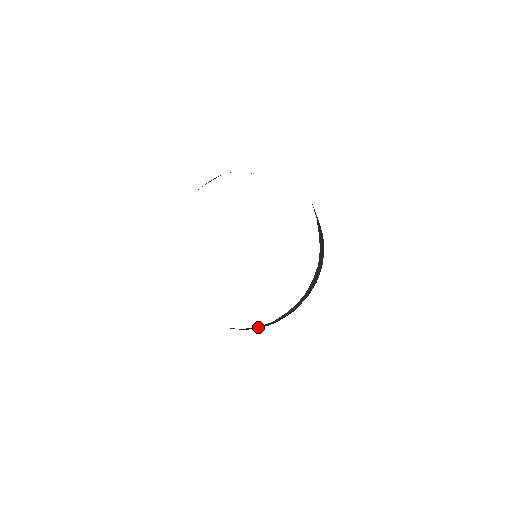
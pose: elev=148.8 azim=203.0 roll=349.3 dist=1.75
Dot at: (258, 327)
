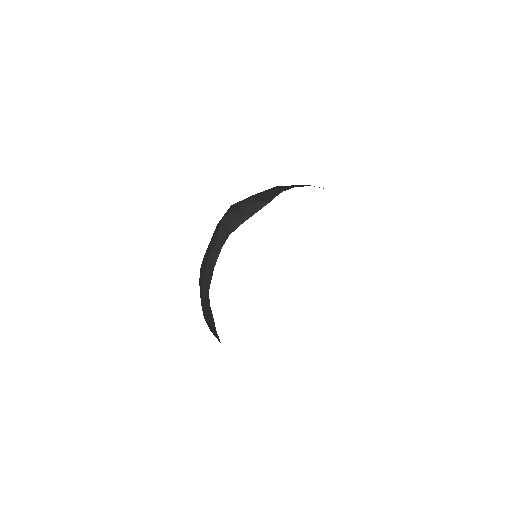
Dot at: occluded
